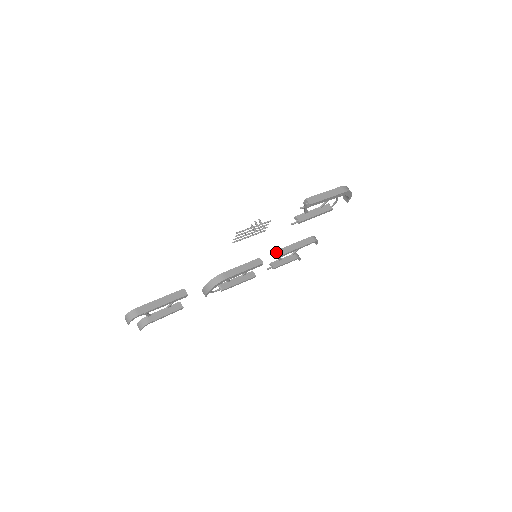
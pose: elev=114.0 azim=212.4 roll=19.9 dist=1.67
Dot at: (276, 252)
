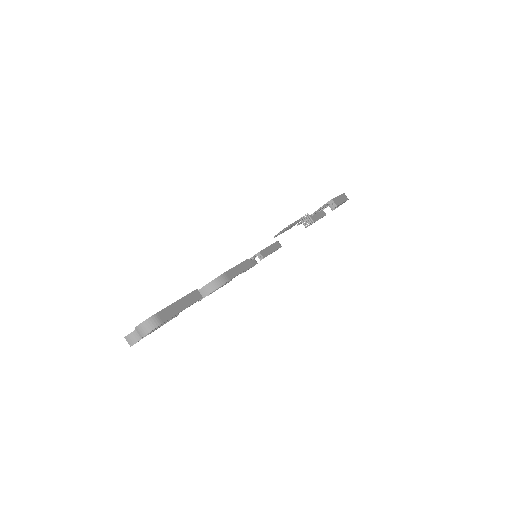
Dot at: (255, 254)
